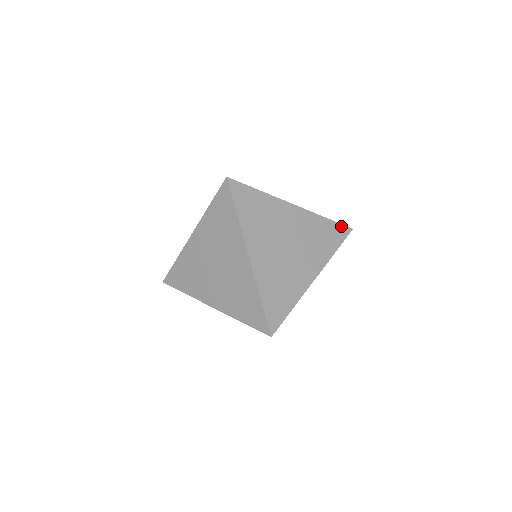
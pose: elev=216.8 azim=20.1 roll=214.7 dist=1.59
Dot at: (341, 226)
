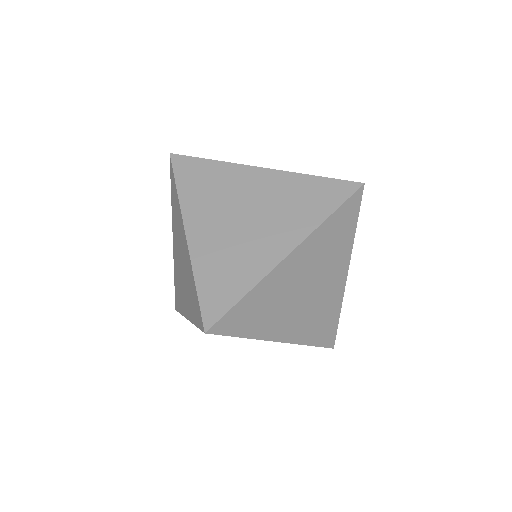
Dot at: (350, 200)
